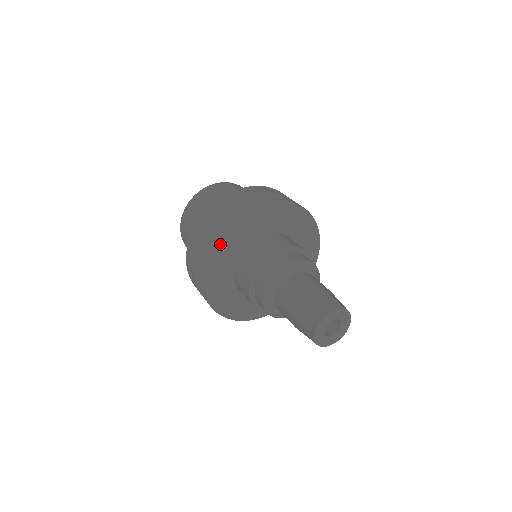
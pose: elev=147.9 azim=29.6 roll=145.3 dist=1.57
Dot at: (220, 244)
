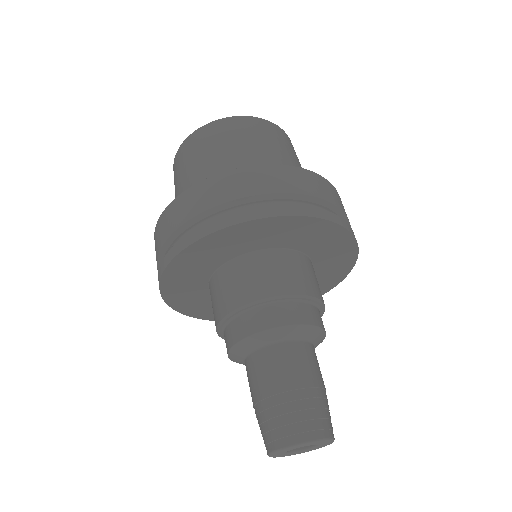
Dot at: (214, 241)
